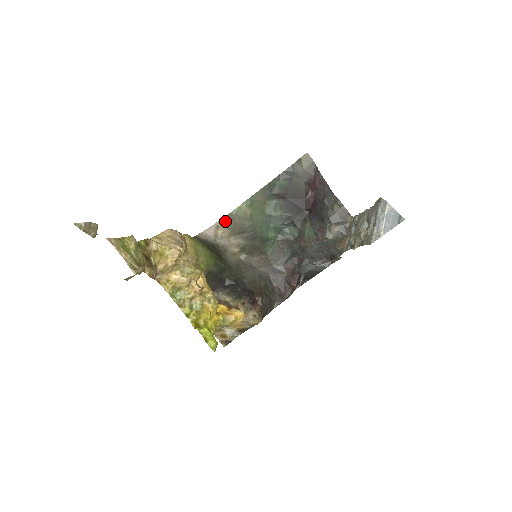
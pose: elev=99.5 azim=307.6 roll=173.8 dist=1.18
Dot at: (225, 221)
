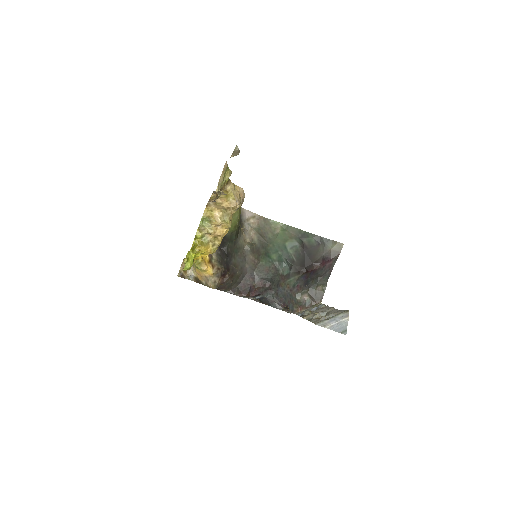
Dot at: (261, 219)
